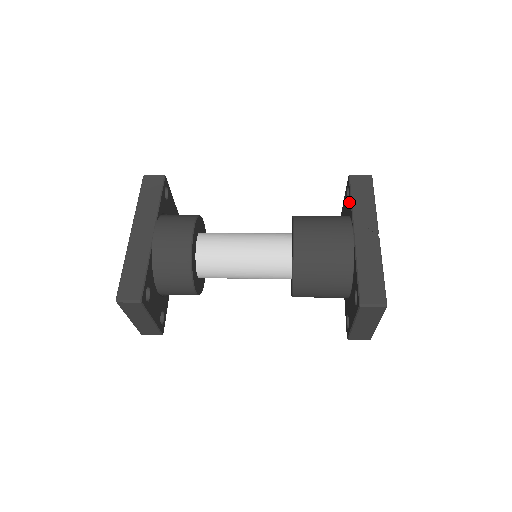
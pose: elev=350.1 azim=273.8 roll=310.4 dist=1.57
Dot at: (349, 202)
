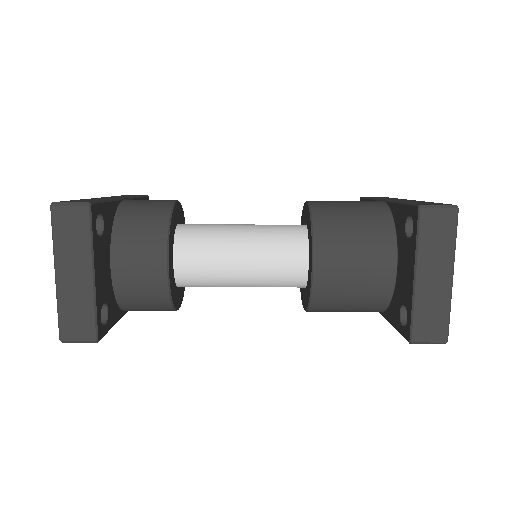
Dot at: occluded
